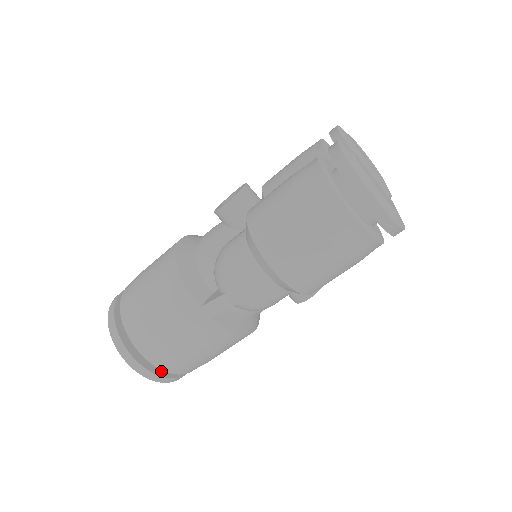
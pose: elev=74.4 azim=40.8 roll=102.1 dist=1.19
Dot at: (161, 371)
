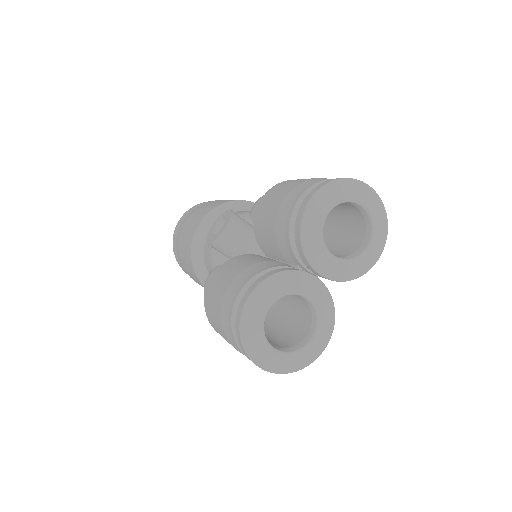
Dot at: occluded
